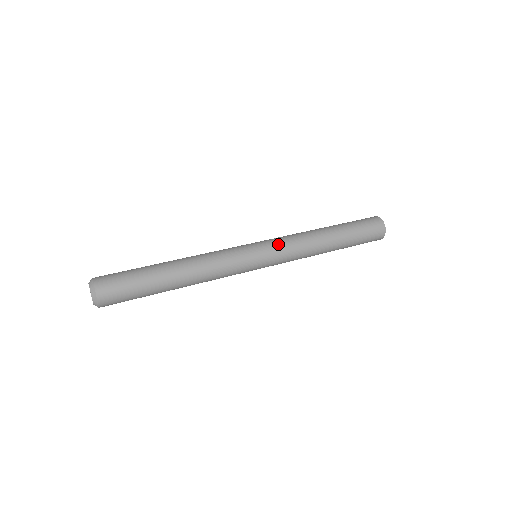
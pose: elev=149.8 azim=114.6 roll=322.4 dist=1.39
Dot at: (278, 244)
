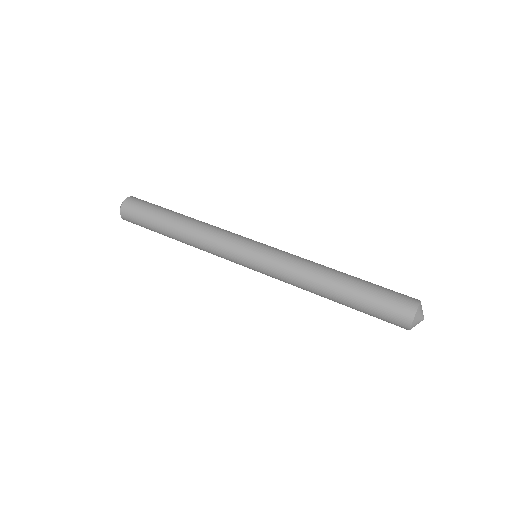
Dot at: (276, 253)
